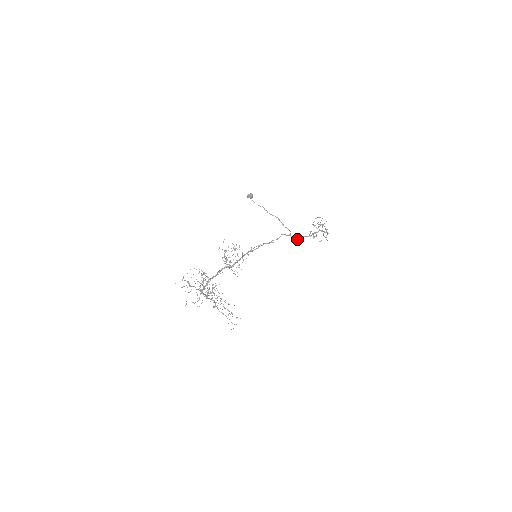
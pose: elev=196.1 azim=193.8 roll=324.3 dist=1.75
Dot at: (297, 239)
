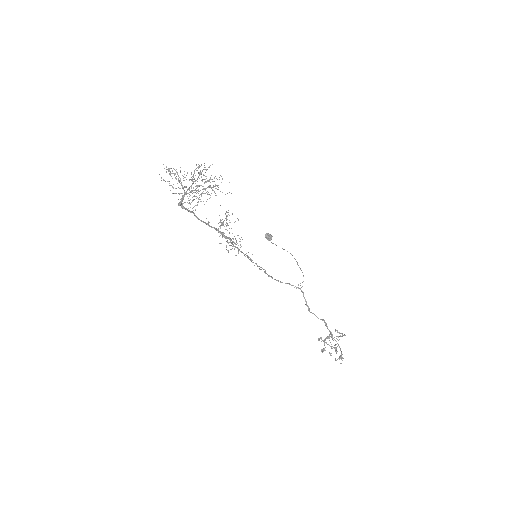
Dot at: (307, 305)
